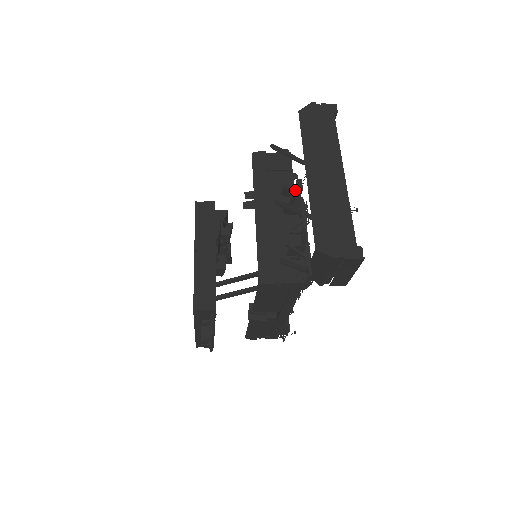
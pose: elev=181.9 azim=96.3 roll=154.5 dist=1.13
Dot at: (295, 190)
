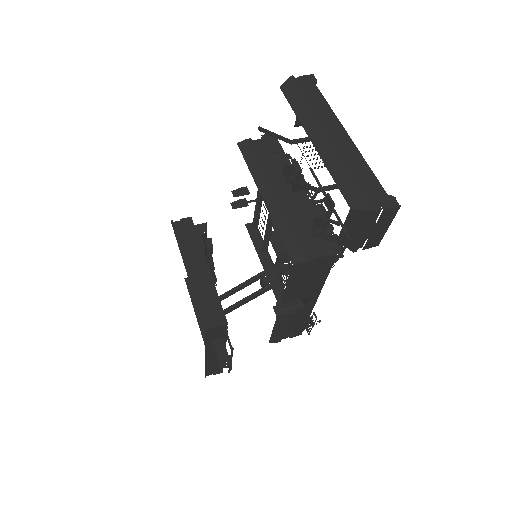
Dot at: occluded
